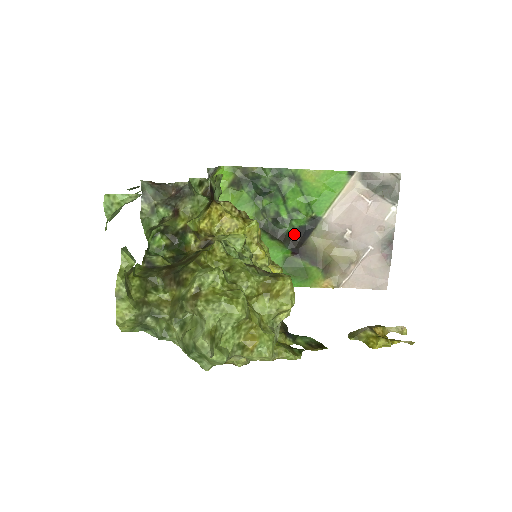
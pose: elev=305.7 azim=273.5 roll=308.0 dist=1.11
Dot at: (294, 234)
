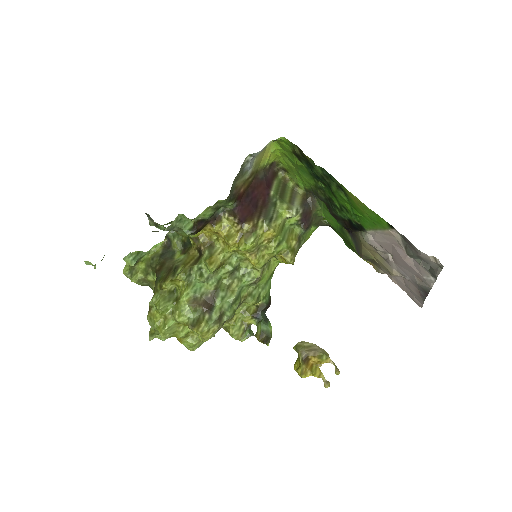
Dot at: (346, 220)
